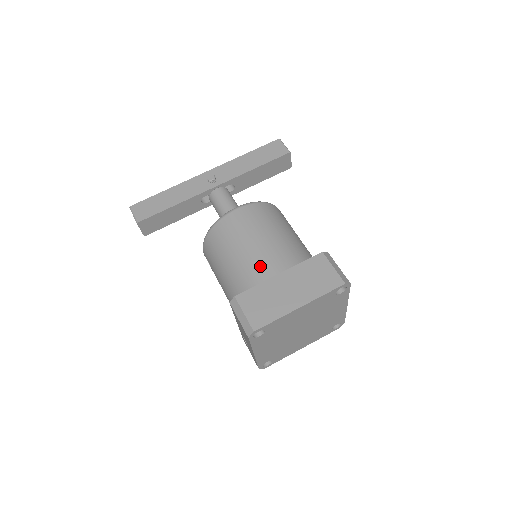
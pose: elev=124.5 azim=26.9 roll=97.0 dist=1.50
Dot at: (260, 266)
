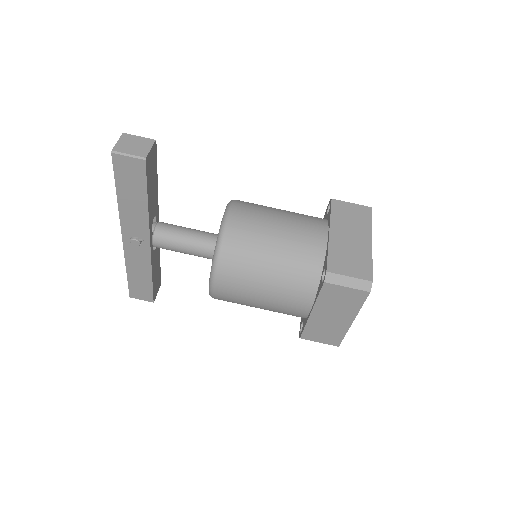
Dot at: (289, 311)
